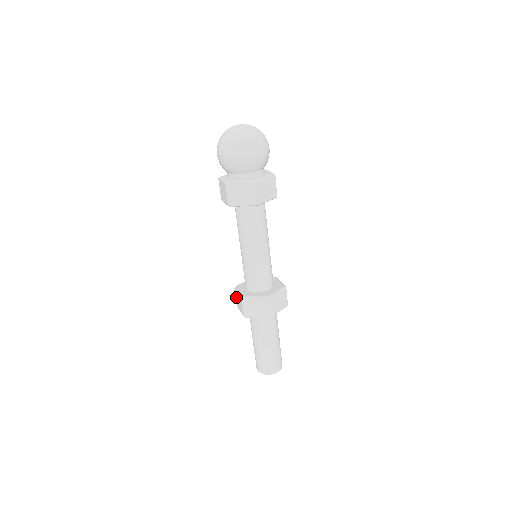
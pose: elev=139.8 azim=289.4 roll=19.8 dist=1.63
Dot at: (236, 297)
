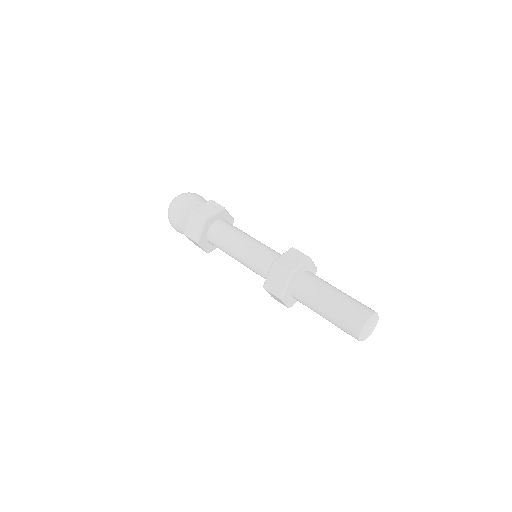
Dot at: (271, 287)
